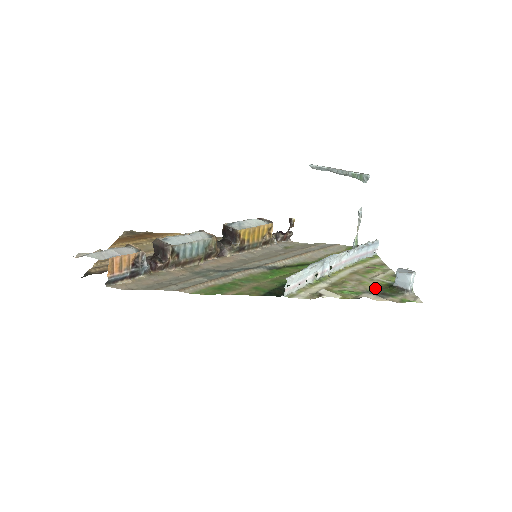
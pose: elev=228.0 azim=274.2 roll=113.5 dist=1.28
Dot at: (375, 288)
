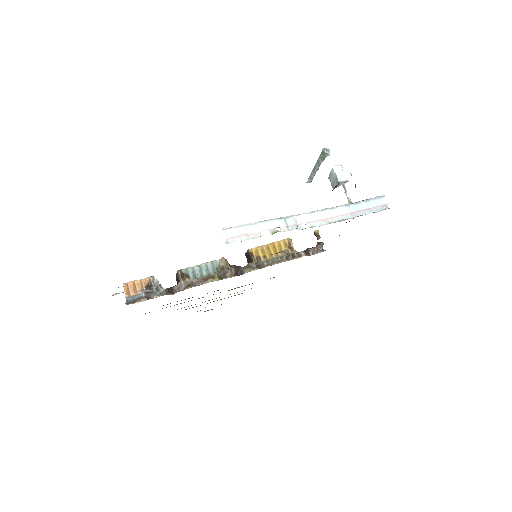
Dot at: occluded
